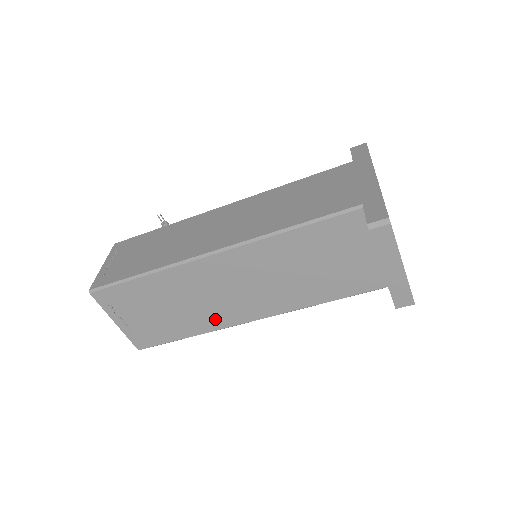
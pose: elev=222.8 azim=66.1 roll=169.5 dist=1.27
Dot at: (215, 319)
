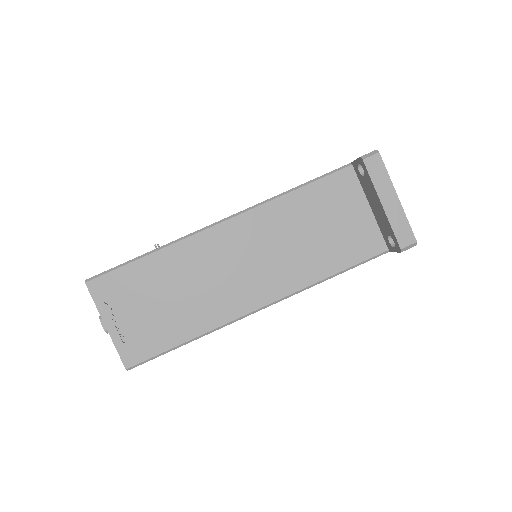
Dot at: (219, 309)
